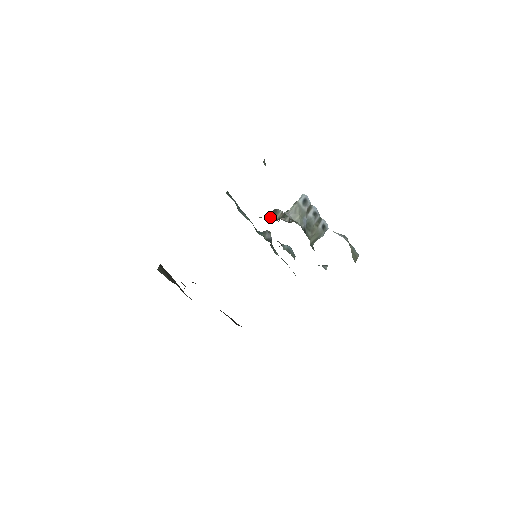
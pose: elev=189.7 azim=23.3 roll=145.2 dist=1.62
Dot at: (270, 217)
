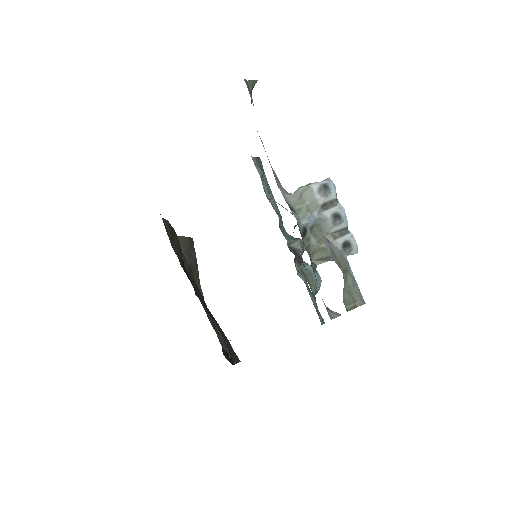
Dot at: occluded
